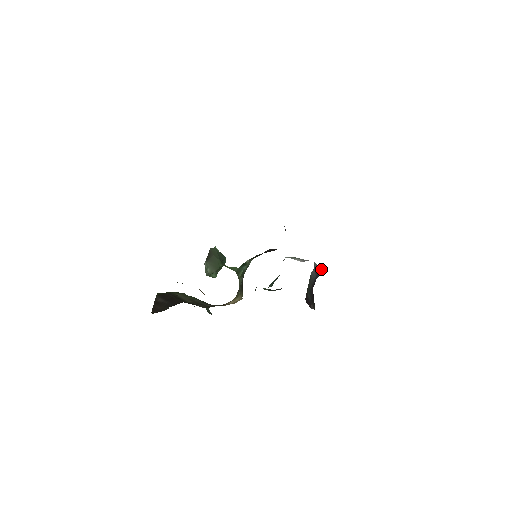
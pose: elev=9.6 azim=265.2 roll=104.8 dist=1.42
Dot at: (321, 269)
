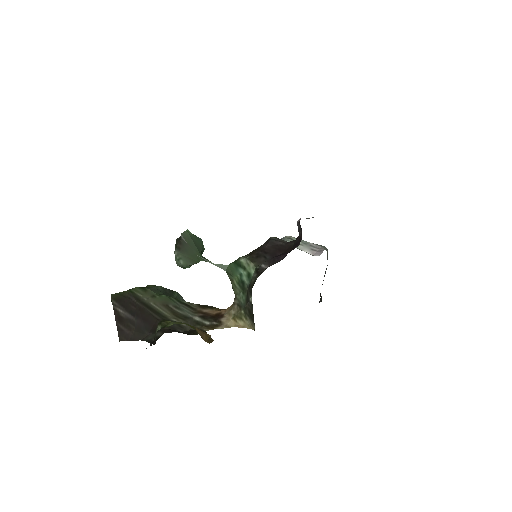
Dot at: occluded
